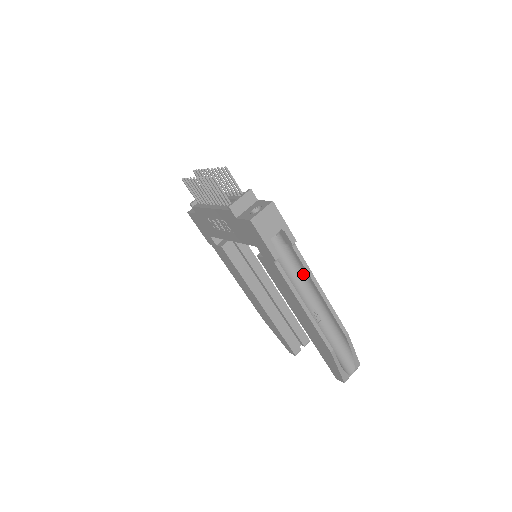
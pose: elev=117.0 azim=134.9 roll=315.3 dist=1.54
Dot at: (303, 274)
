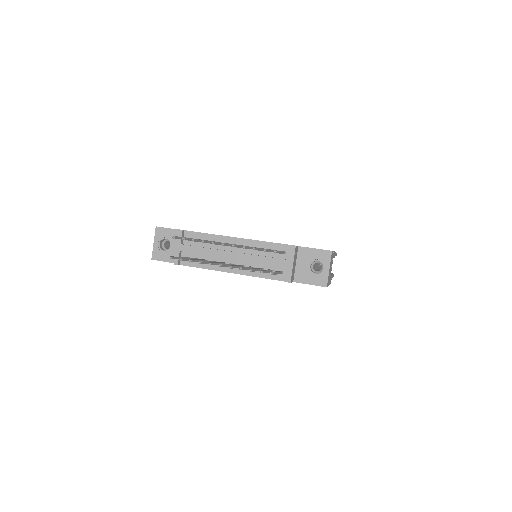
Dot at: occluded
